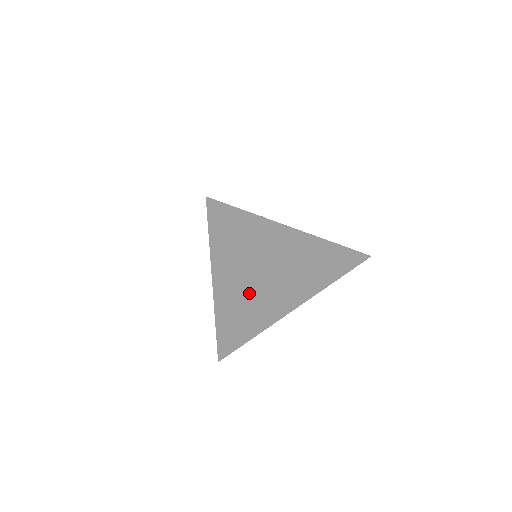
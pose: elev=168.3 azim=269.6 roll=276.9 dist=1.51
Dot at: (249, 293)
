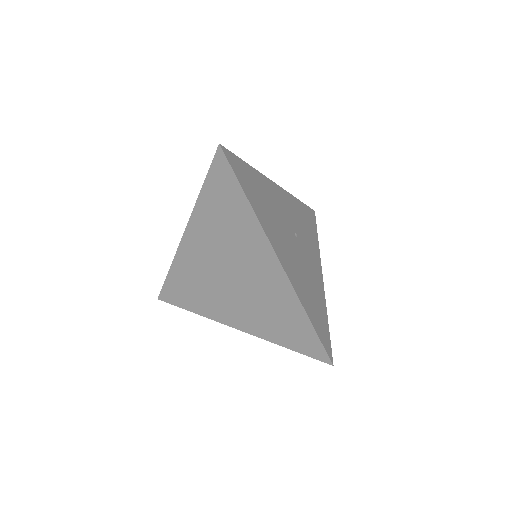
Dot at: (208, 269)
